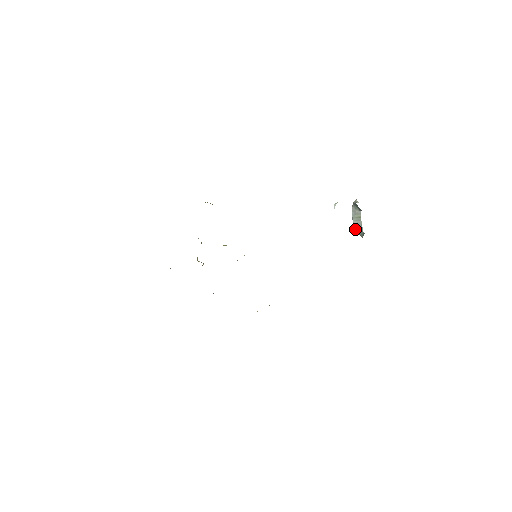
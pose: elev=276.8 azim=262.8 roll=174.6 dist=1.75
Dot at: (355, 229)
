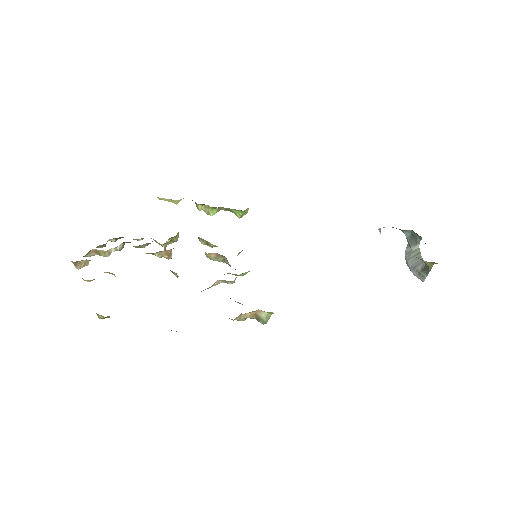
Dot at: (413, 272)
